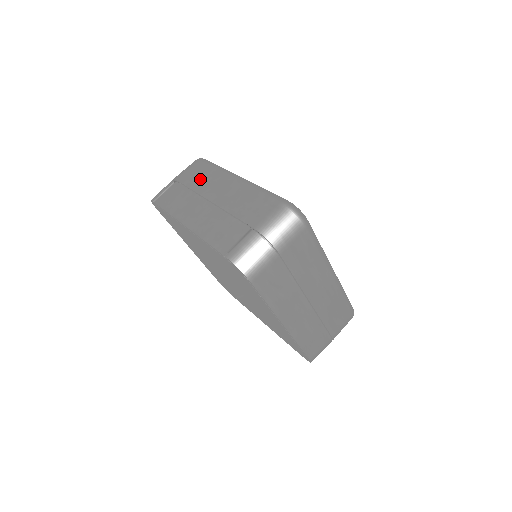
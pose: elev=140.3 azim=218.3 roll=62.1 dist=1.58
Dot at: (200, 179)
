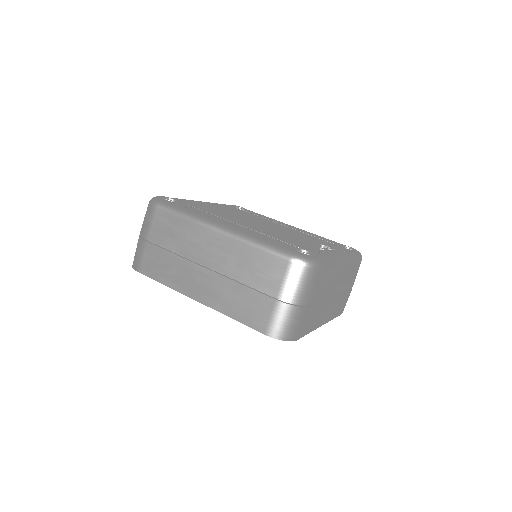
Dot at: occluded
